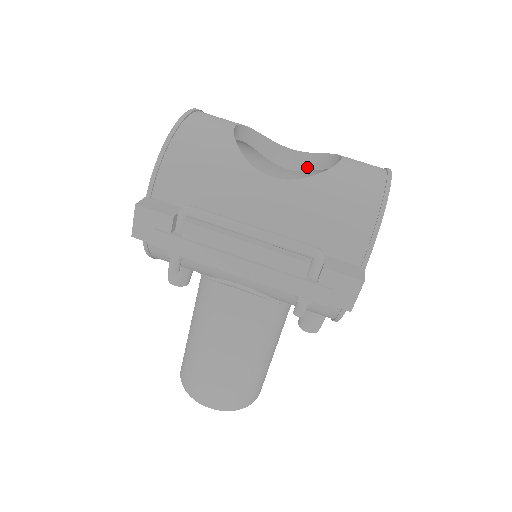
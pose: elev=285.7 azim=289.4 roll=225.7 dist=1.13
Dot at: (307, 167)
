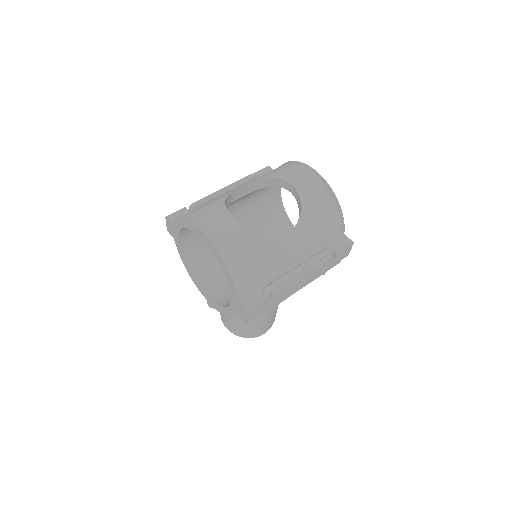
Dot at: (253, 190)
